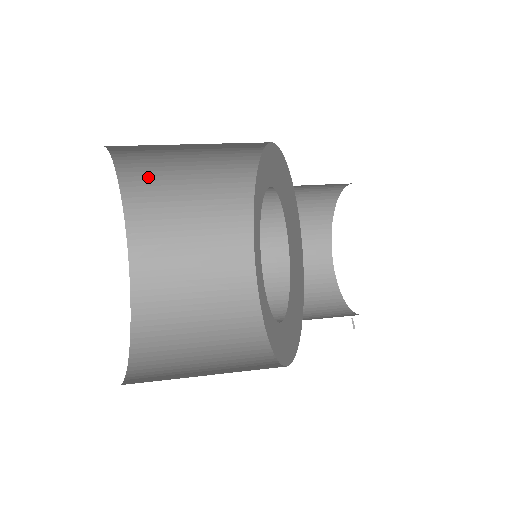
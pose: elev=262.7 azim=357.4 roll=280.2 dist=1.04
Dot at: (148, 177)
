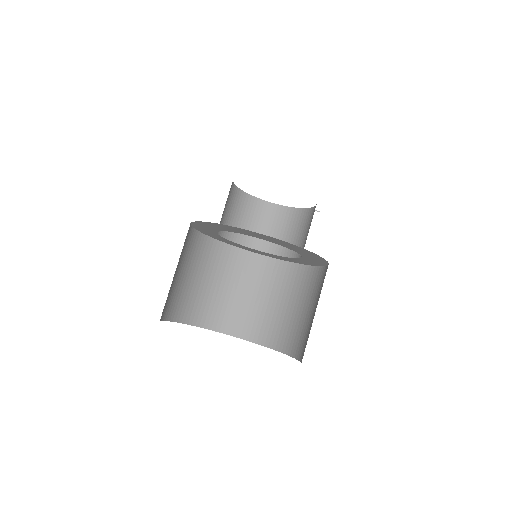
Dot at: (174, 302)
